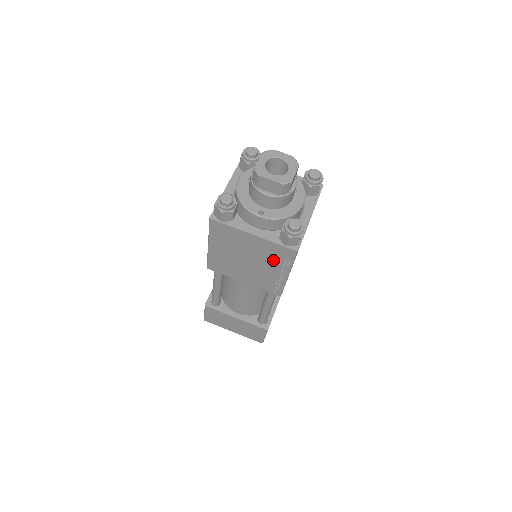
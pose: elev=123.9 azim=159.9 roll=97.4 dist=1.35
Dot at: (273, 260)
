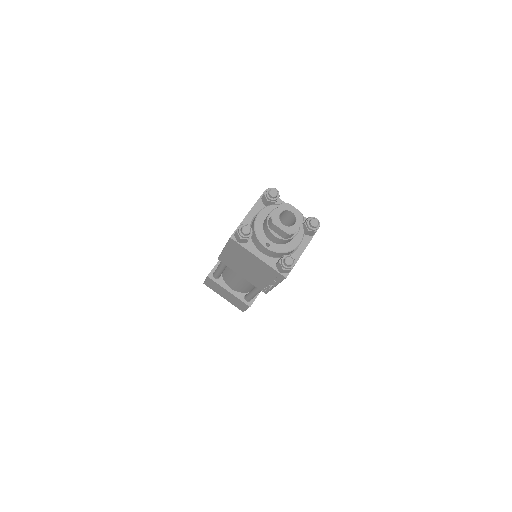
Dot at: (267, 275)
